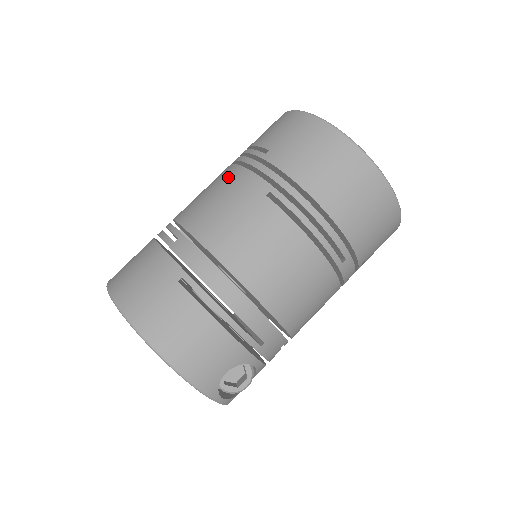
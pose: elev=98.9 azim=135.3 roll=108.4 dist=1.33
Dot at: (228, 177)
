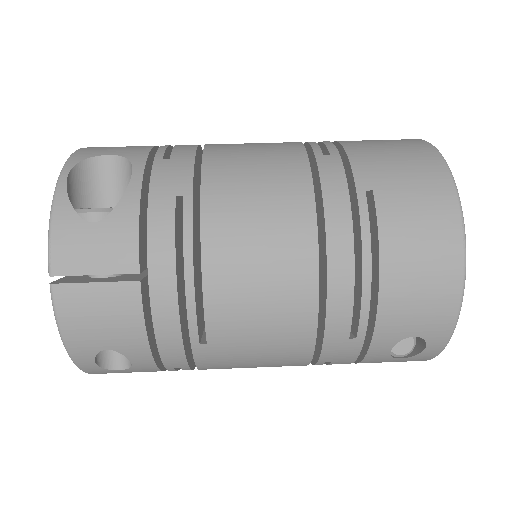
Dot at: occluded
